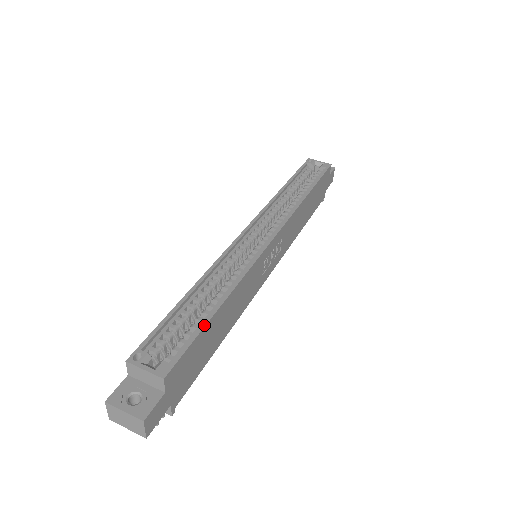
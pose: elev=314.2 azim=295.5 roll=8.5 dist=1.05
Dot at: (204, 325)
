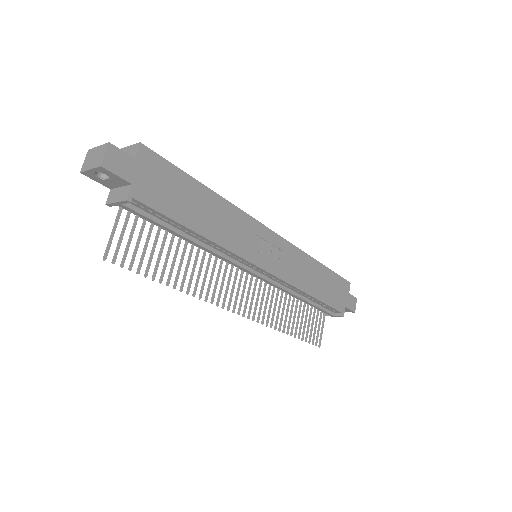
Dot at: (187, 174)
